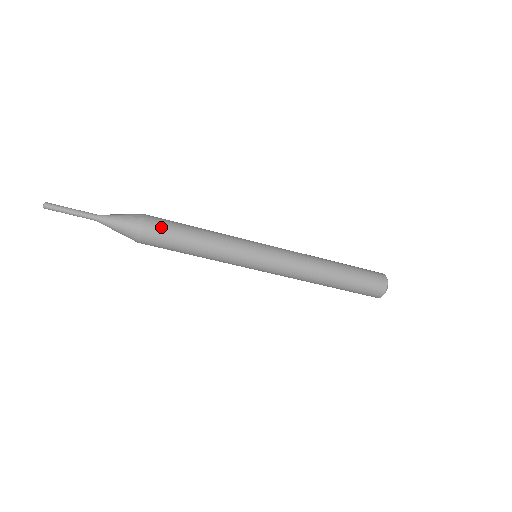
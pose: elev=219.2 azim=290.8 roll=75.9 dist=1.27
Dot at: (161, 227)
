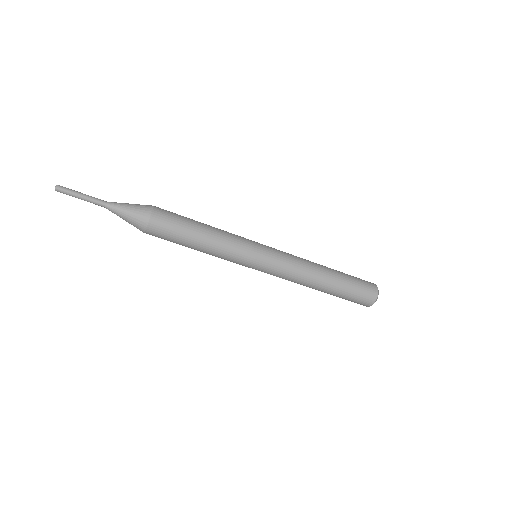
Dot at: (169, 218)
